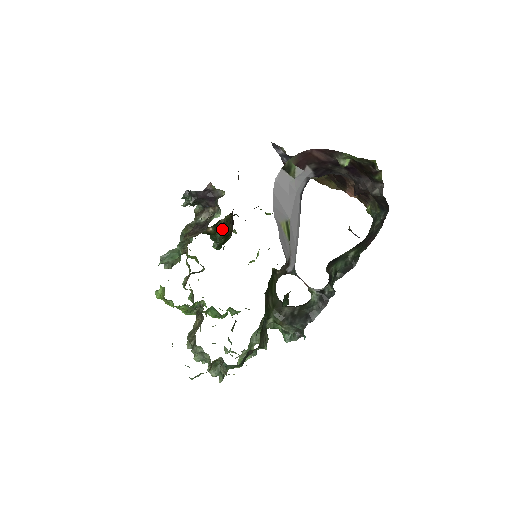
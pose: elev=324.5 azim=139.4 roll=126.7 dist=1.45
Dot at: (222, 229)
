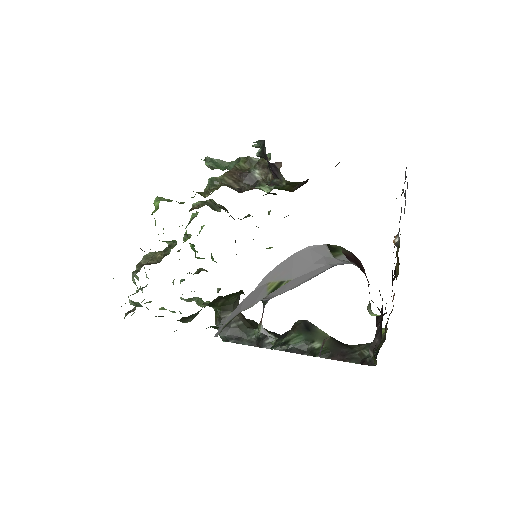
Dot at: occluded
